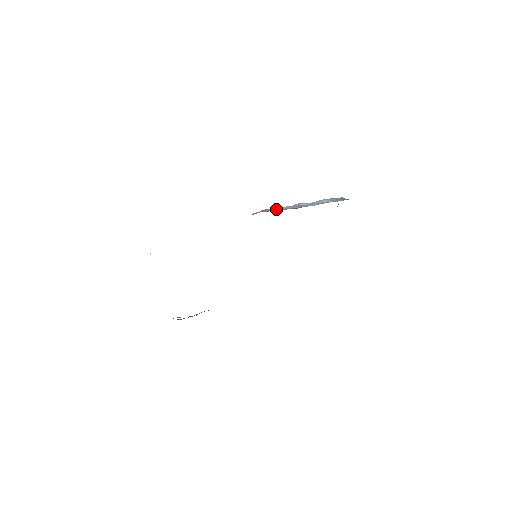
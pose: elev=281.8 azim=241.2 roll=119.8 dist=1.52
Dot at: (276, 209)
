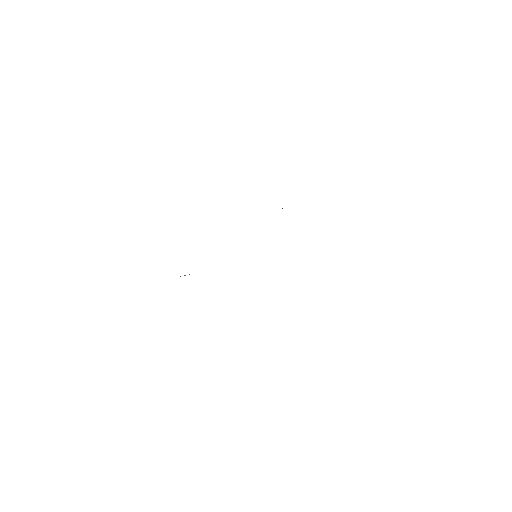
Dot at: occluded
